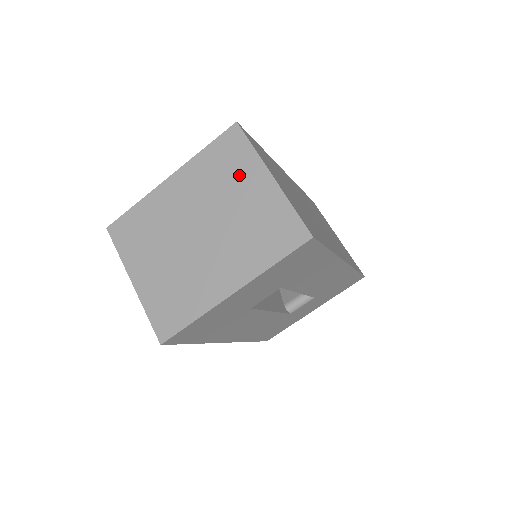
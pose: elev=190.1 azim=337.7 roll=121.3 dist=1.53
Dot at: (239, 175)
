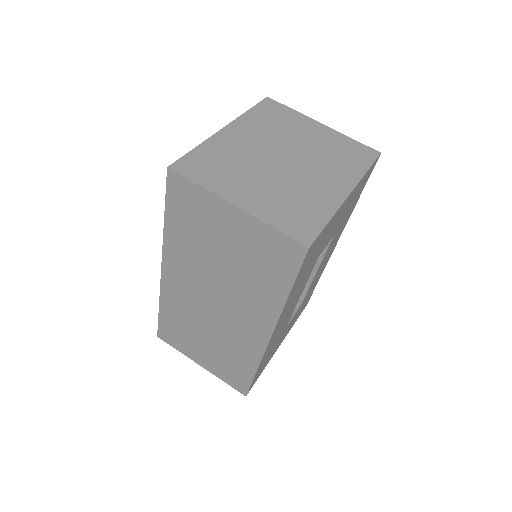
Dot at: (294, 124)
